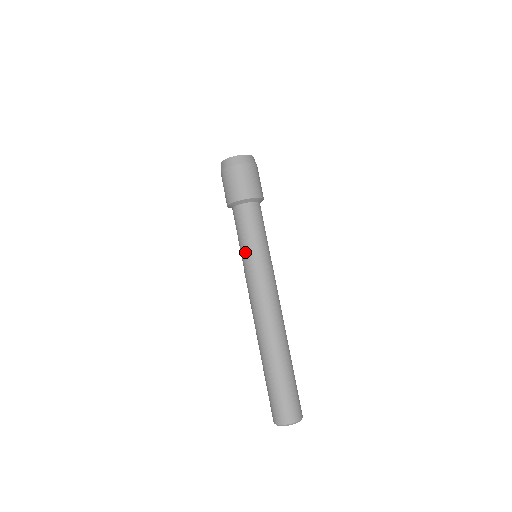
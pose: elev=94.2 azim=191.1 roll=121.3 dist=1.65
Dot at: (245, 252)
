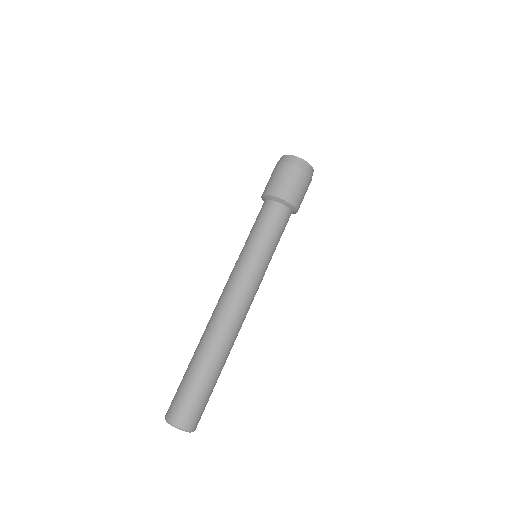
Dot at: (254, 246)
